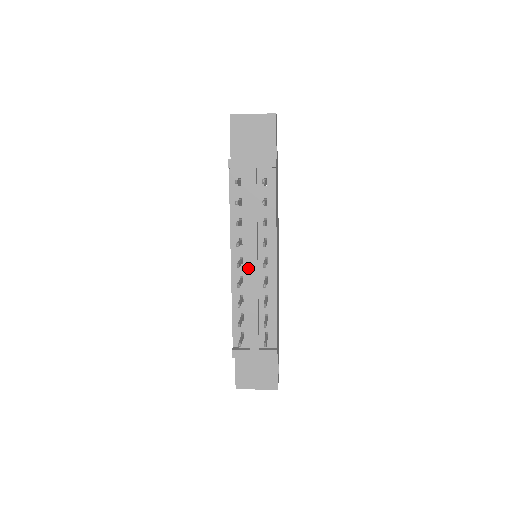
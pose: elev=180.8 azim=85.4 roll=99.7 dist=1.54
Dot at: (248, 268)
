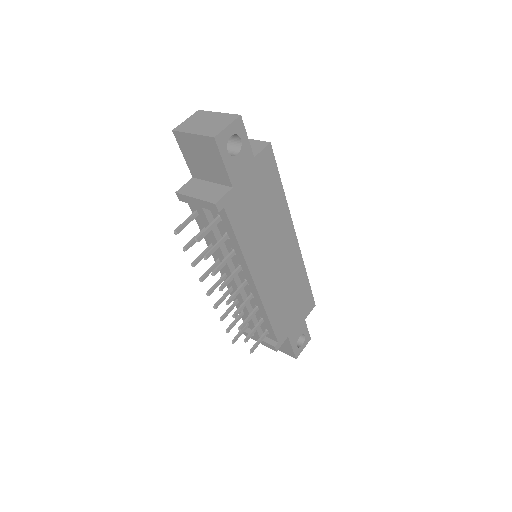
Dot at: occluded
